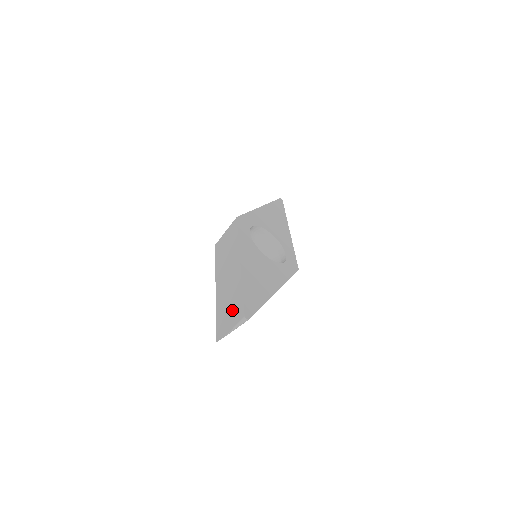
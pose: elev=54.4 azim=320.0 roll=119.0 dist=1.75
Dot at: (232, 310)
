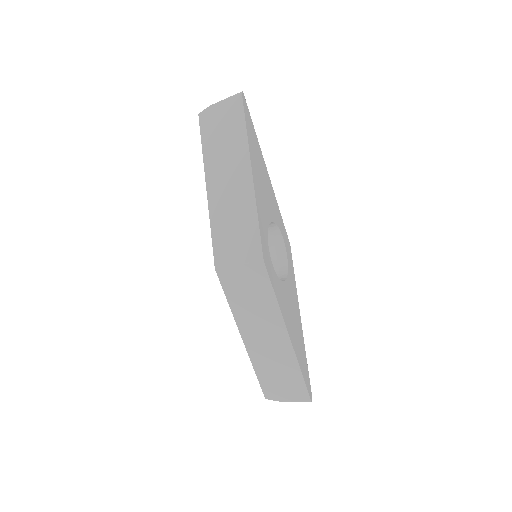
Dot at: (287, 385)
